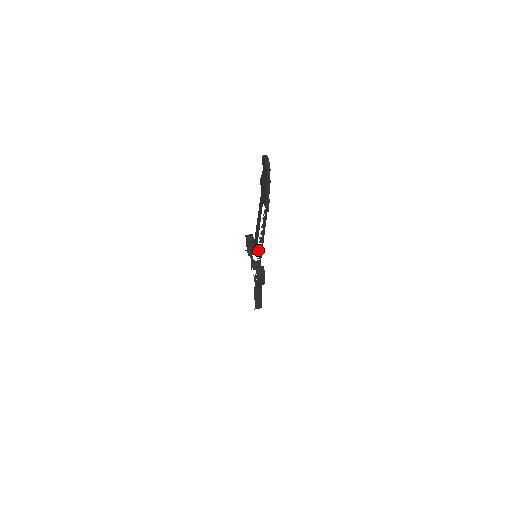
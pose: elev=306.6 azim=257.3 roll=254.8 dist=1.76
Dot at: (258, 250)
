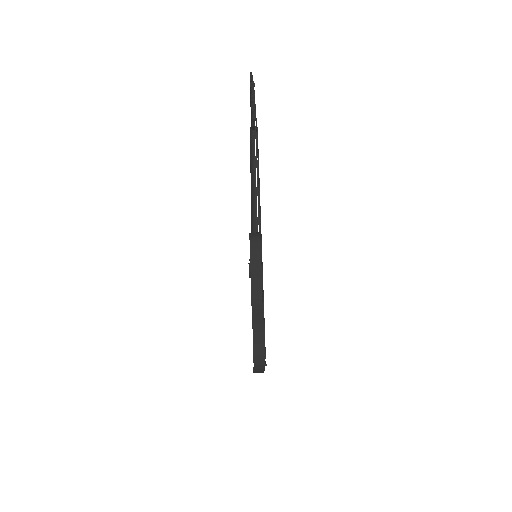
Dot at: occluded
